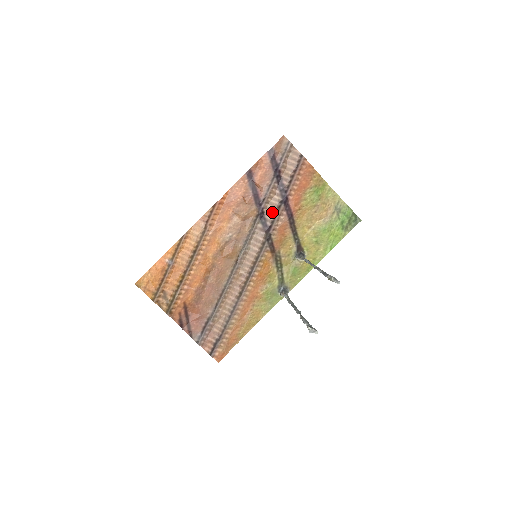
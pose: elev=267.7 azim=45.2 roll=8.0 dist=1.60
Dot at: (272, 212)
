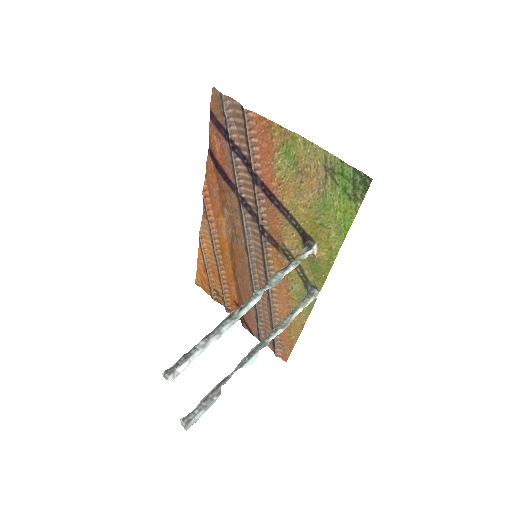
Dot at: (252, 196)
